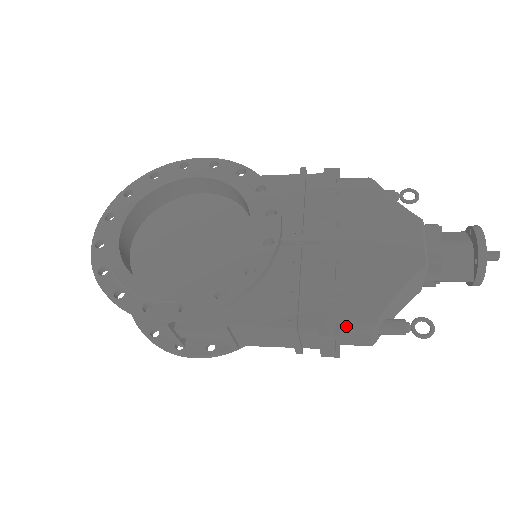
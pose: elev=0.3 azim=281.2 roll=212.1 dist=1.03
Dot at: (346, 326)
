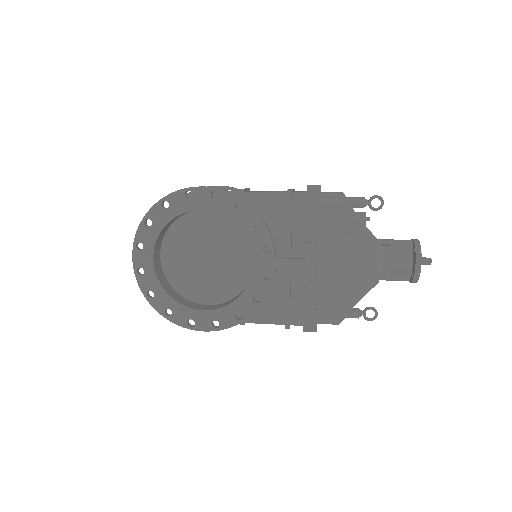
Dot at: (321, 323)
